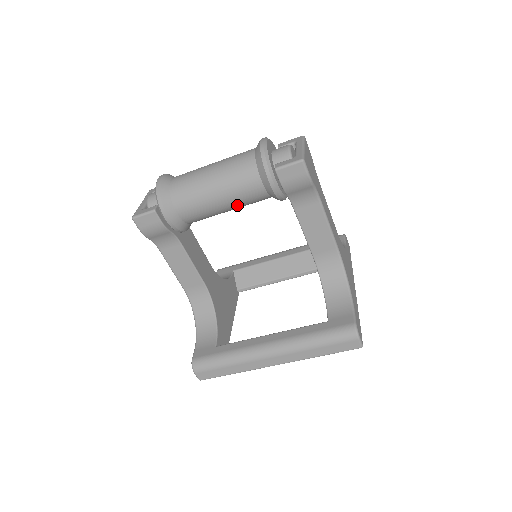
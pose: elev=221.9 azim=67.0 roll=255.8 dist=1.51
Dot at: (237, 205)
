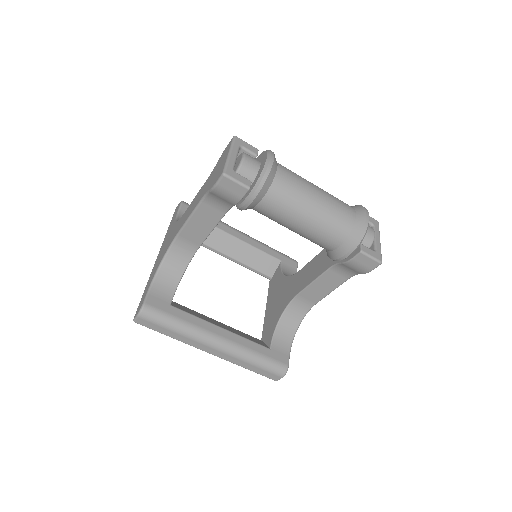
Dot at: (303, 235)
